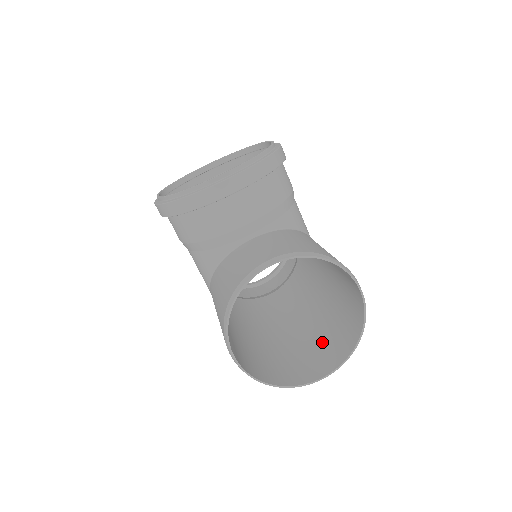
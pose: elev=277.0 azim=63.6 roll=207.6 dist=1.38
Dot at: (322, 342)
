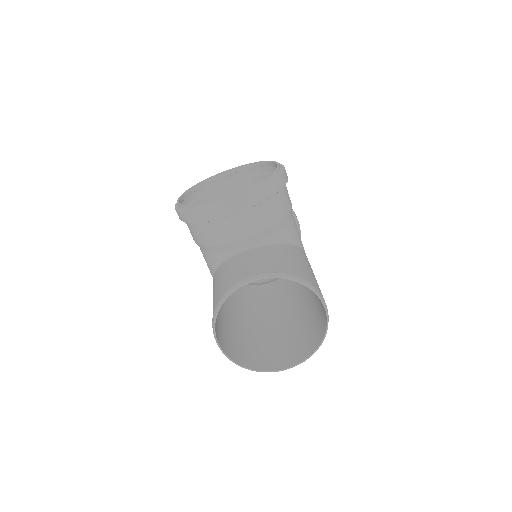
Dot at: (296, 338)
